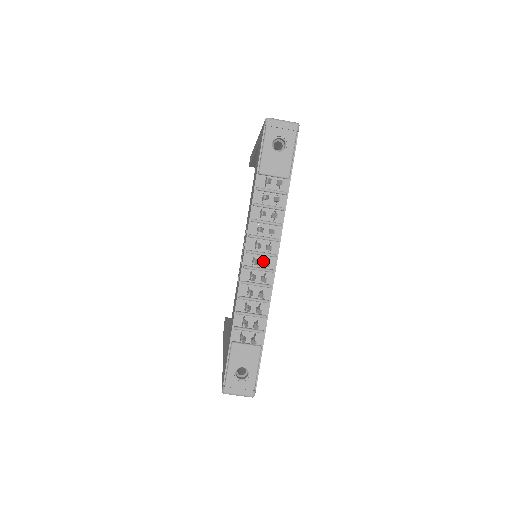
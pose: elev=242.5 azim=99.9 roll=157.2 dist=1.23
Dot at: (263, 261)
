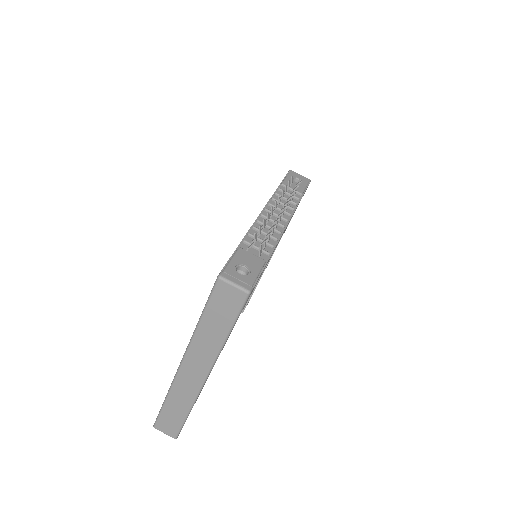
Dot at: occluded
